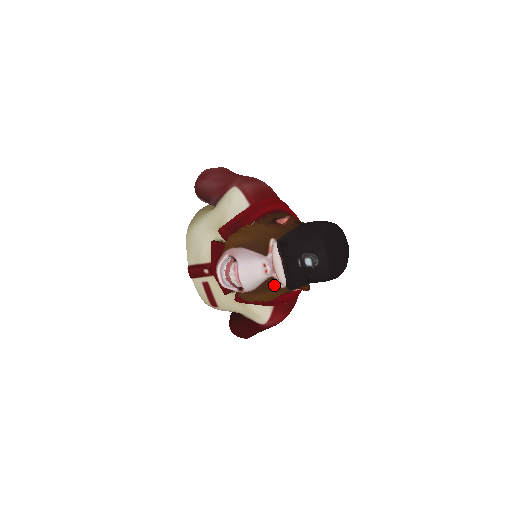
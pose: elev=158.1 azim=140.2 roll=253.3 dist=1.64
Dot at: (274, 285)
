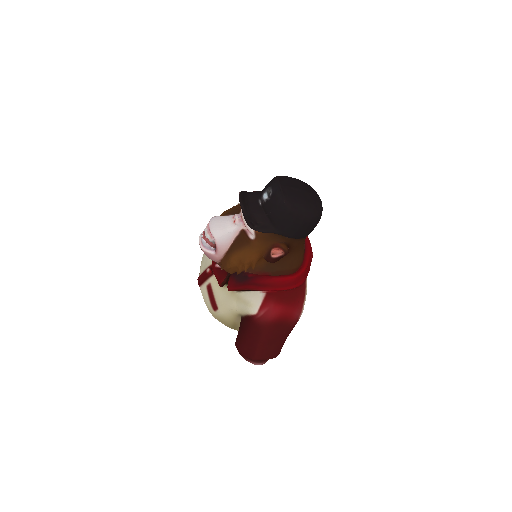
Dot at: (245, 238)
